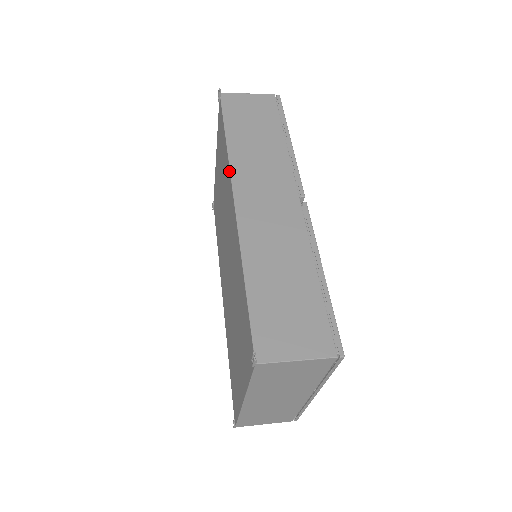
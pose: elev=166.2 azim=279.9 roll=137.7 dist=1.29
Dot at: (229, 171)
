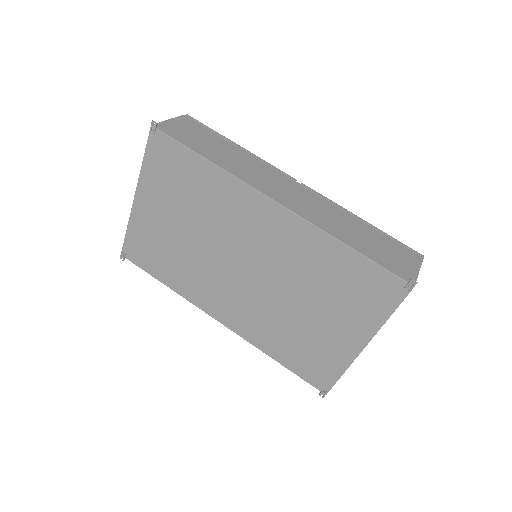
Dot at: (242, 183)
